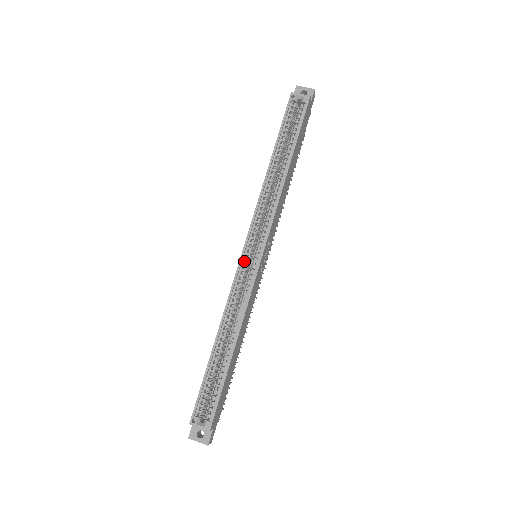
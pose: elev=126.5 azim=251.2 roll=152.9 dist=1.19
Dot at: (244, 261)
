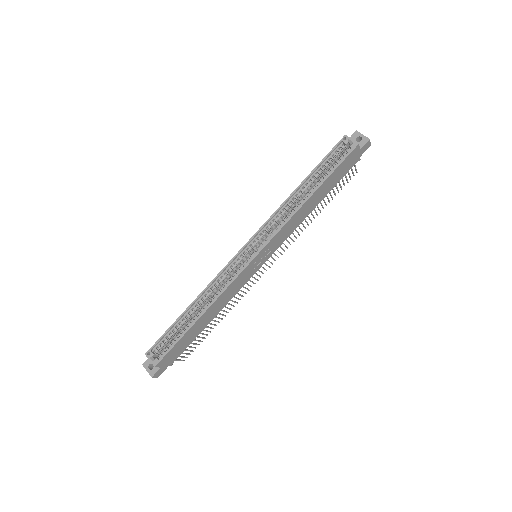
Dot at: (241, 255)
